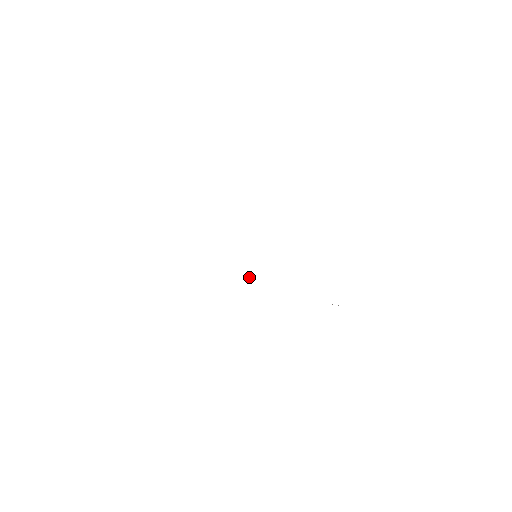
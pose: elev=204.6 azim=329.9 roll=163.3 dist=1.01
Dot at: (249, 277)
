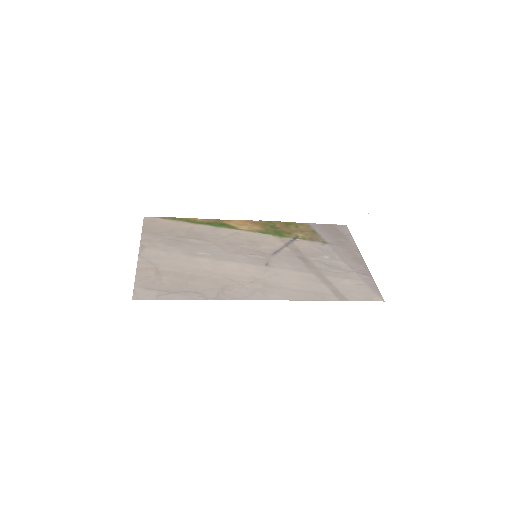
Dot at: (299, 235)
